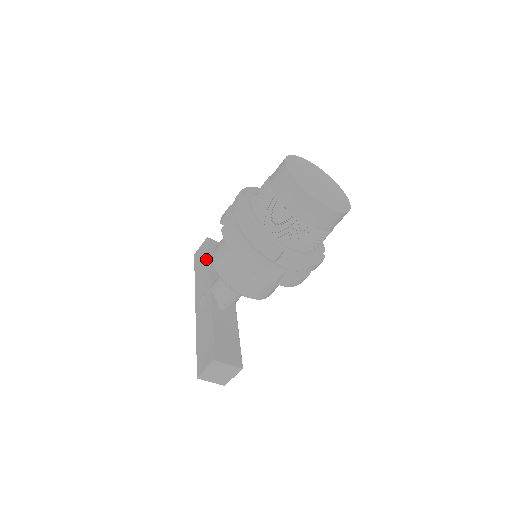
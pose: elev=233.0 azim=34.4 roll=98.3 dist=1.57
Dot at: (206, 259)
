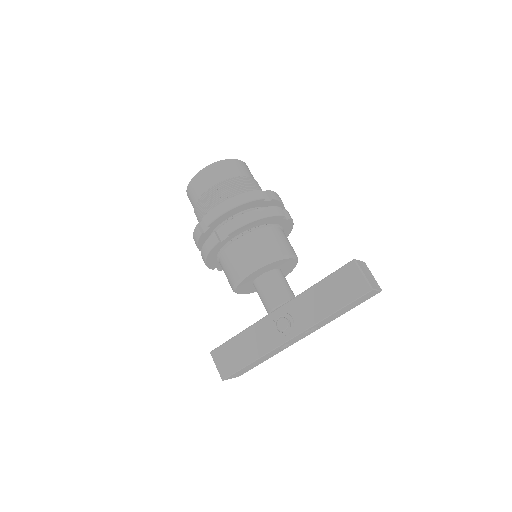
Dot at: (237, 339)
